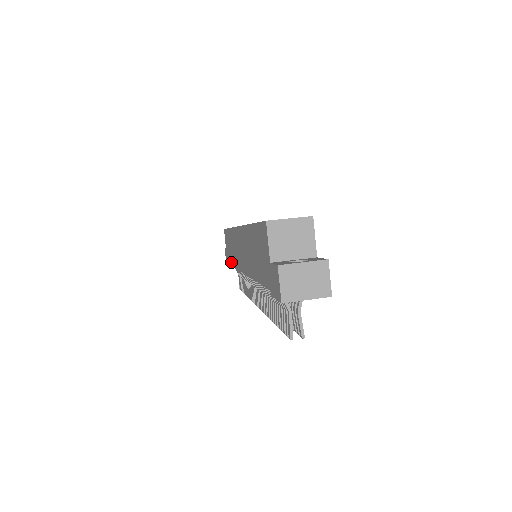
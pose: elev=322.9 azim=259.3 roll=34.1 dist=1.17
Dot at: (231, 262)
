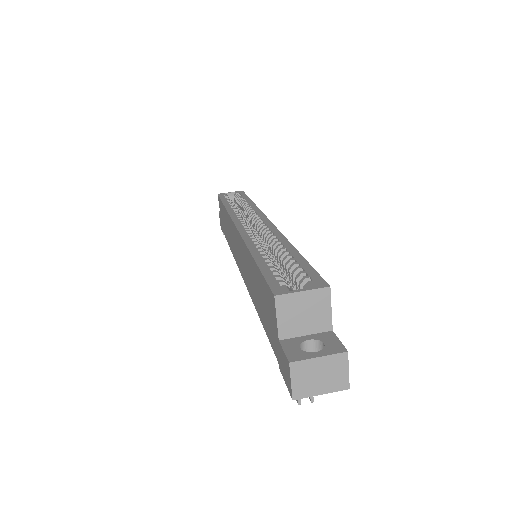
Dot at: (227, 239)
